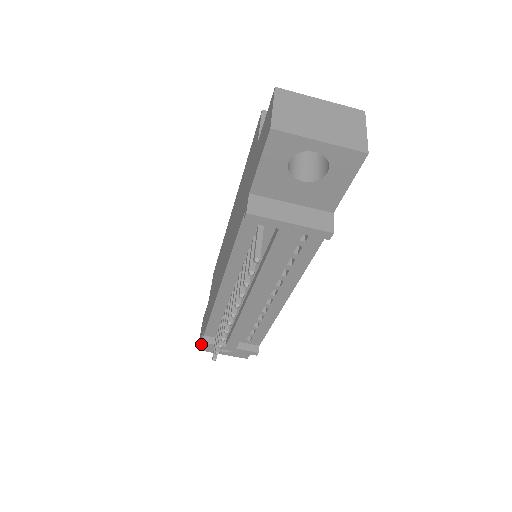
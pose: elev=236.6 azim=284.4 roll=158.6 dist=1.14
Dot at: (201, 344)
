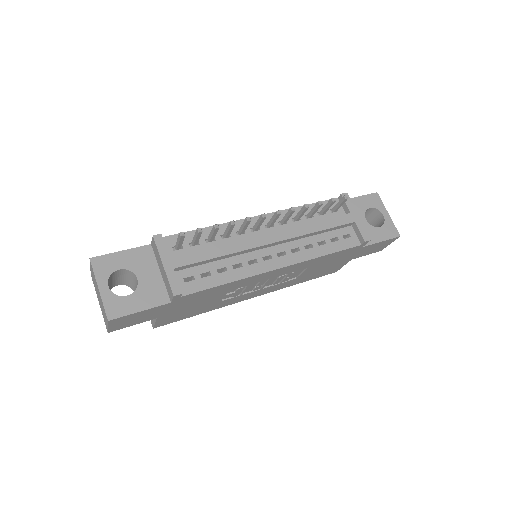
Dot at: (153, 235)
